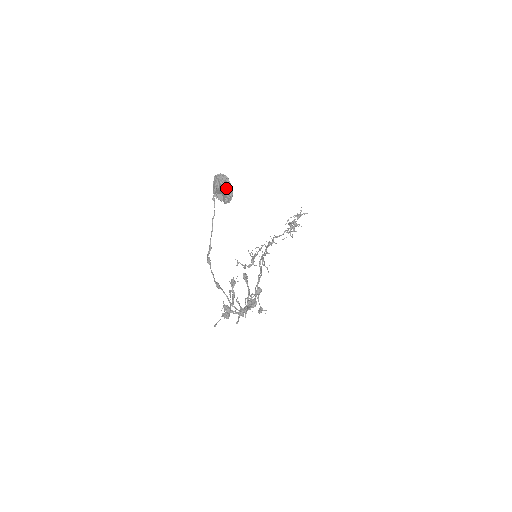
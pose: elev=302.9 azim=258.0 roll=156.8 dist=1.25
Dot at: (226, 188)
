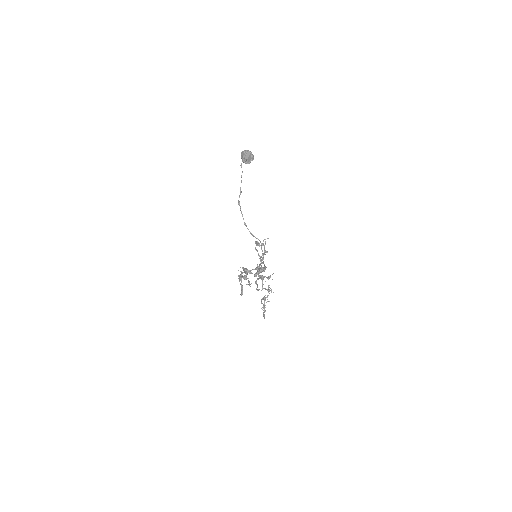
Dot at: (251, 153)
